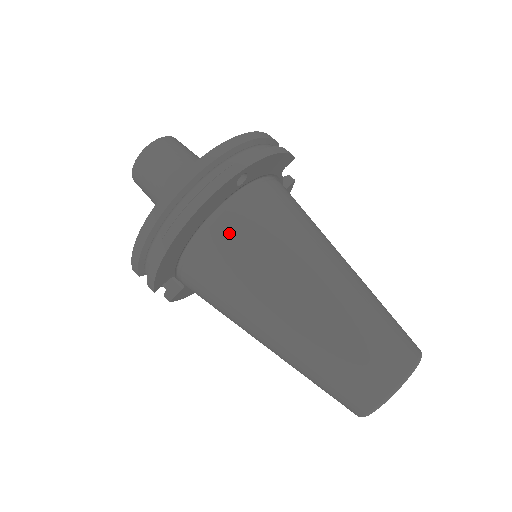
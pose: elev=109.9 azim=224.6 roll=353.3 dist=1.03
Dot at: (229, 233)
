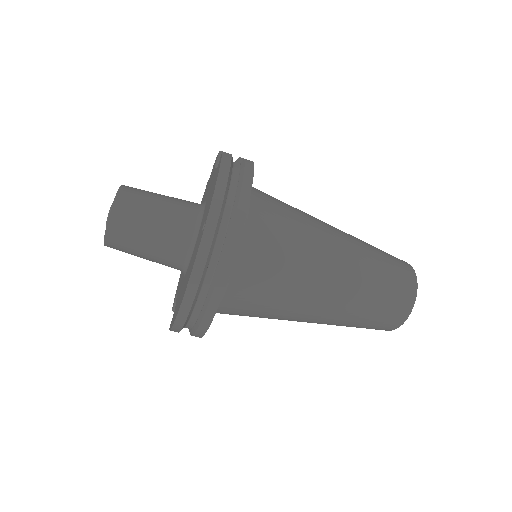
Dot at: (248, 280)
